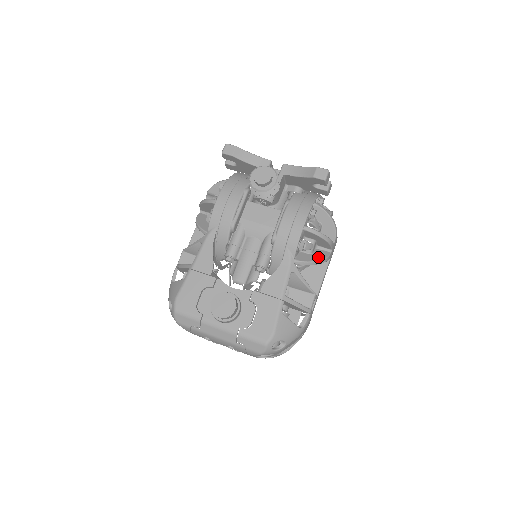
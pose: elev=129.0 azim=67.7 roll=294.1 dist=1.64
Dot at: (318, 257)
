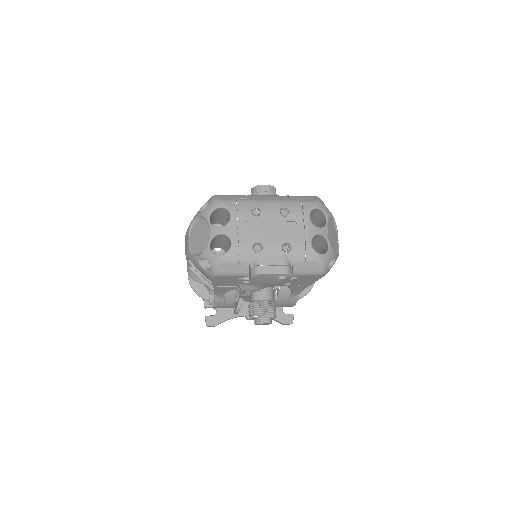
Dot at: occluded
